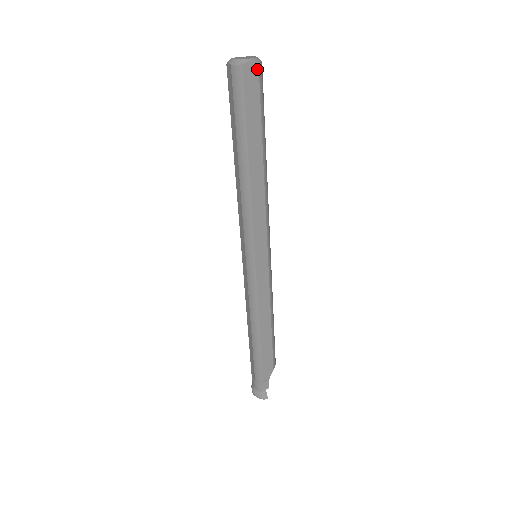
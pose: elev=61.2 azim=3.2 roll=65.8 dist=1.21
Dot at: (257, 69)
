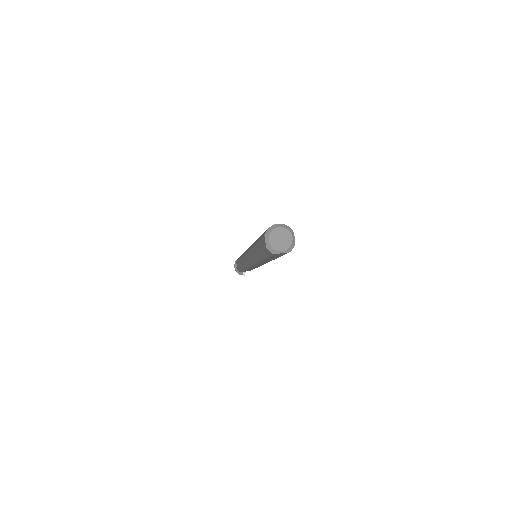
Dot at: occluded
